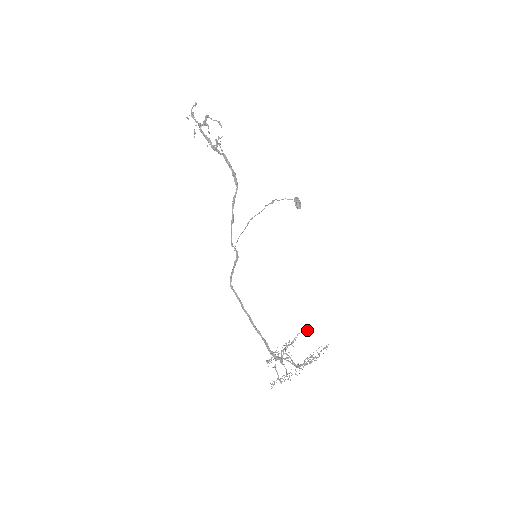
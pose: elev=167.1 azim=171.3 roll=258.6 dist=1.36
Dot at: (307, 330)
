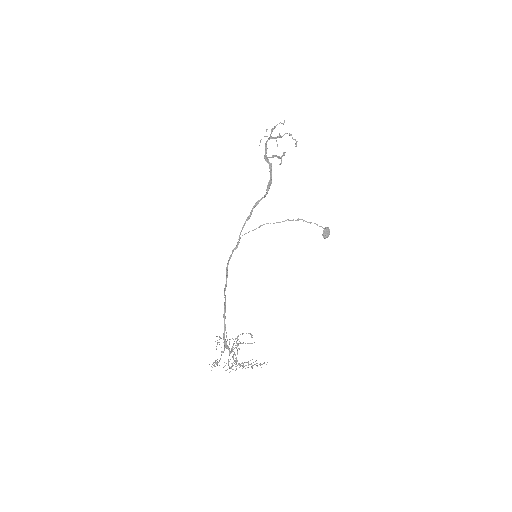
Dot at: (252, 335)
